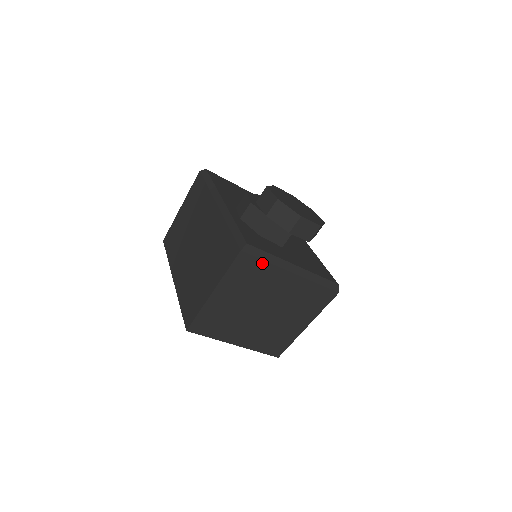
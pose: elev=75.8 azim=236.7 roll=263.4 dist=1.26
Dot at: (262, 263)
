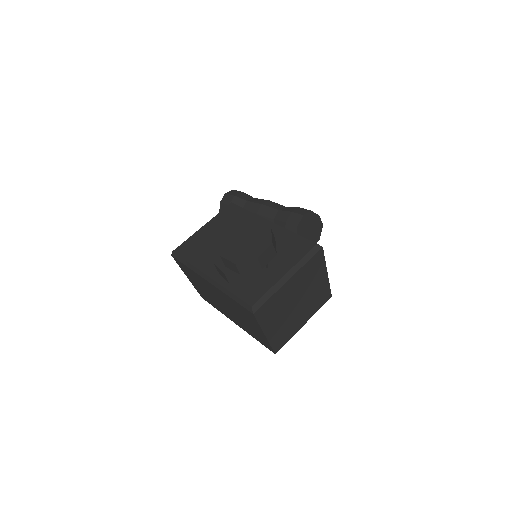
Dot at: (269, 300)
